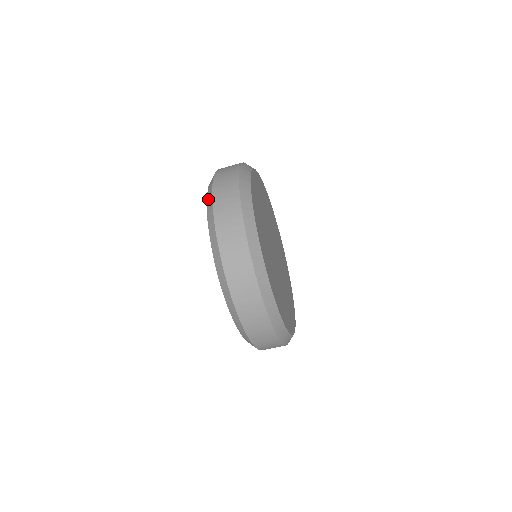
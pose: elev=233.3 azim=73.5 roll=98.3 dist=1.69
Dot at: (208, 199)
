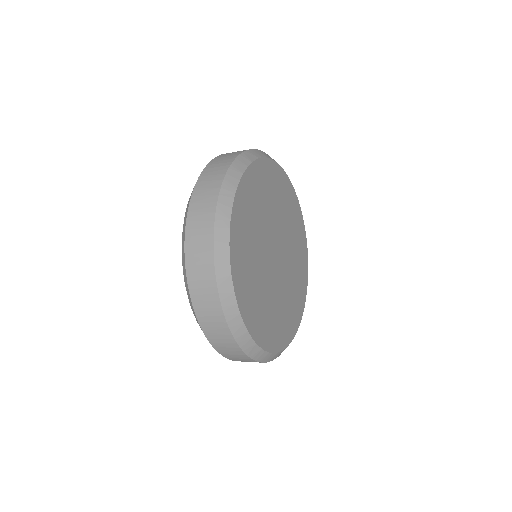
Dot at: occluded
